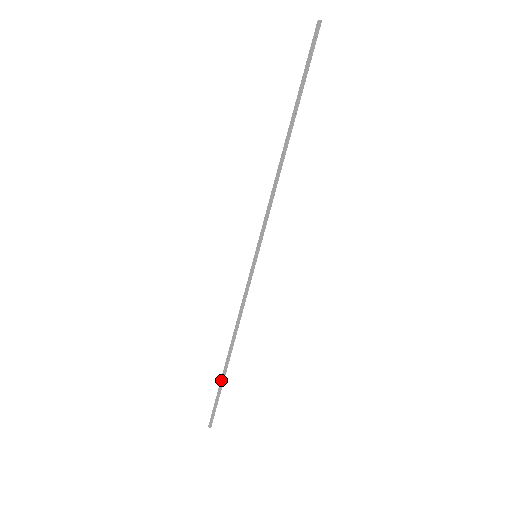
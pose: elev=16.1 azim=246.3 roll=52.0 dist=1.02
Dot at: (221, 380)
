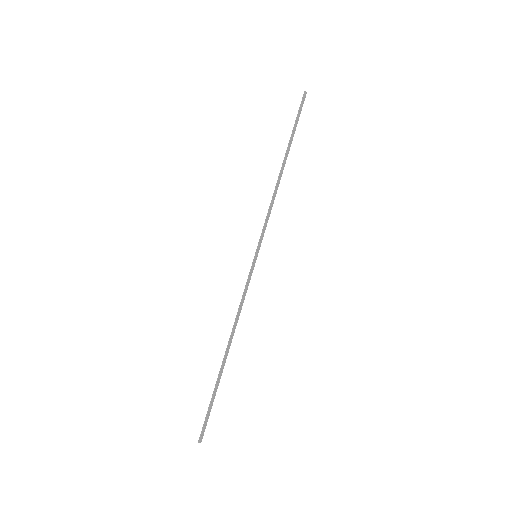
Dot at: (218, 382)
